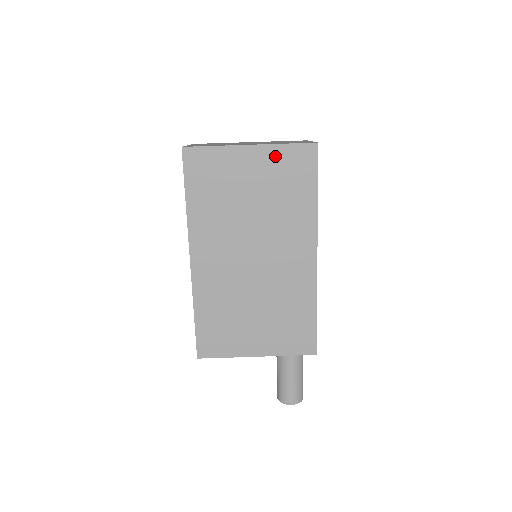
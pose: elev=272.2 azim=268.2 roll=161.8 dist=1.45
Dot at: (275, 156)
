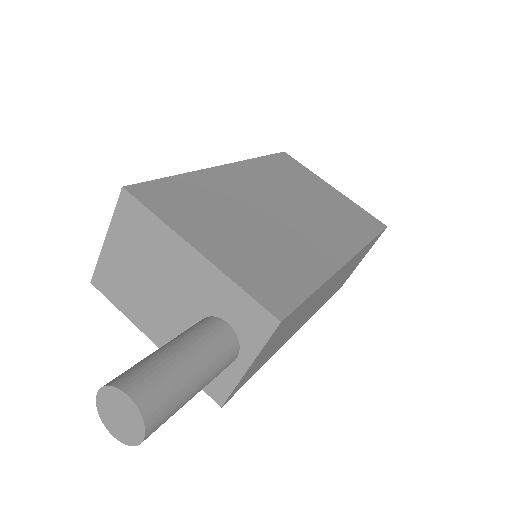
Dot at: (349, 204)
